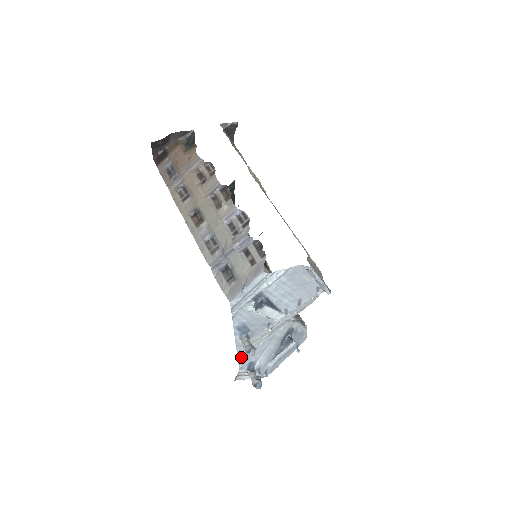
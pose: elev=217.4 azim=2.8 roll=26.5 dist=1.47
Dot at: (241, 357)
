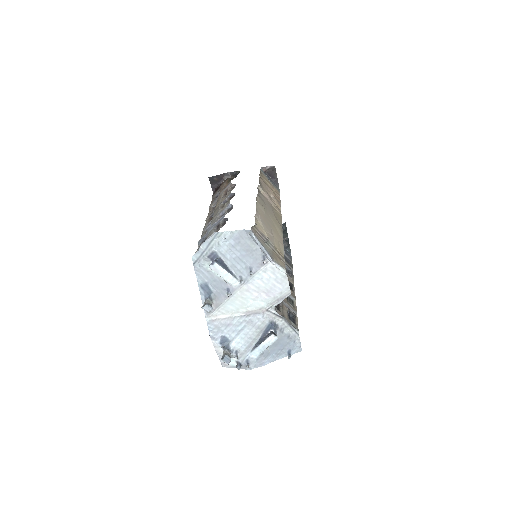
Dot at: (211, 324)
